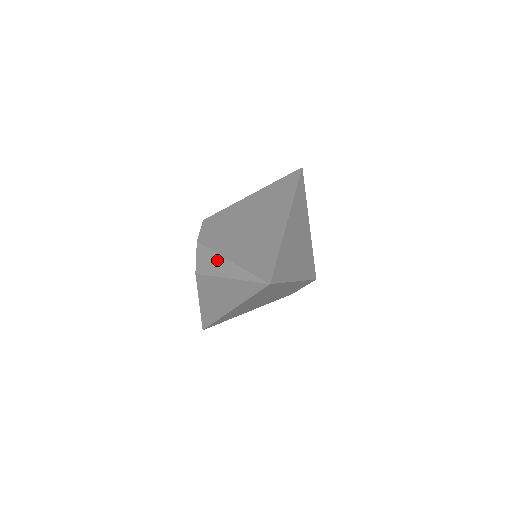
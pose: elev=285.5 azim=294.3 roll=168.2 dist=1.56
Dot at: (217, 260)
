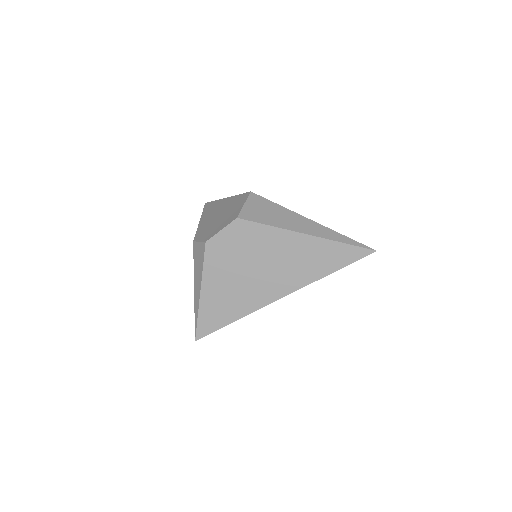
Dot at: (199, 275)
